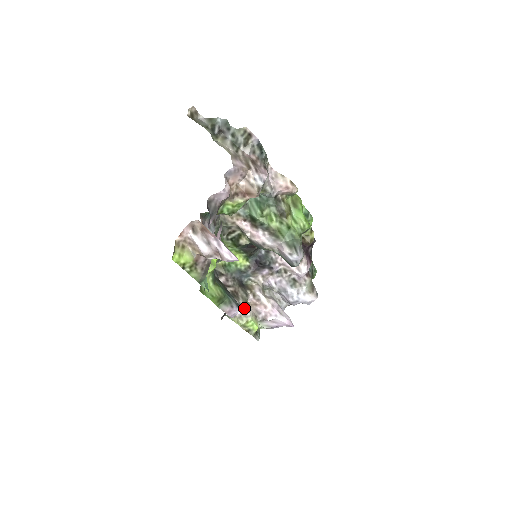
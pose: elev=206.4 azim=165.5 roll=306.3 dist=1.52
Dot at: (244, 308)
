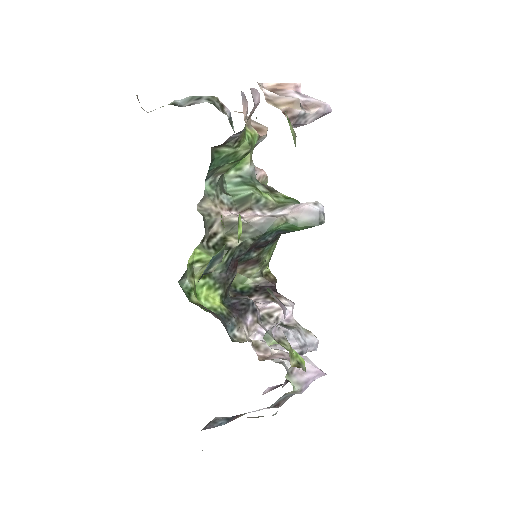
Dot at: (277, 326)
